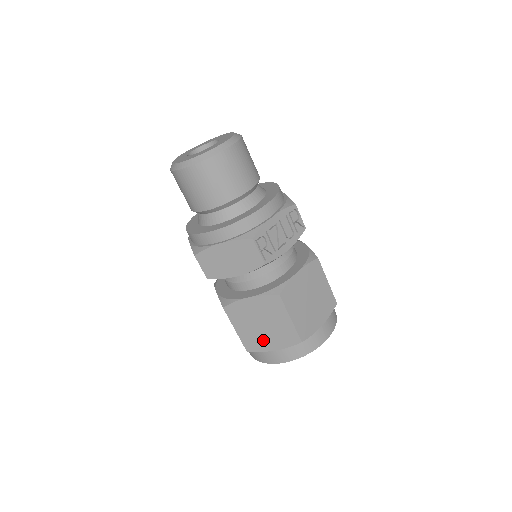
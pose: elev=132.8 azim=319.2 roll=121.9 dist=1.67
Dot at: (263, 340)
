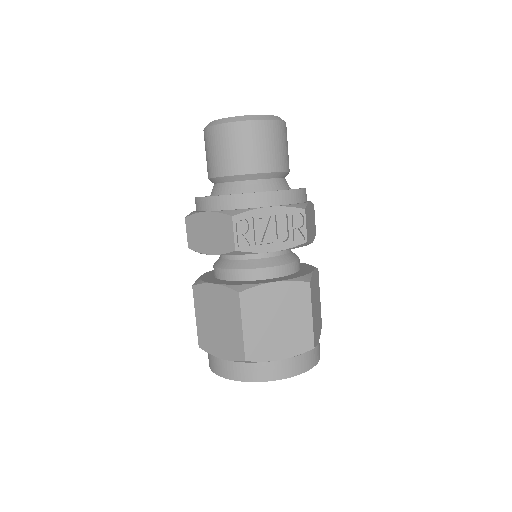
Dot at: (214, 340)
